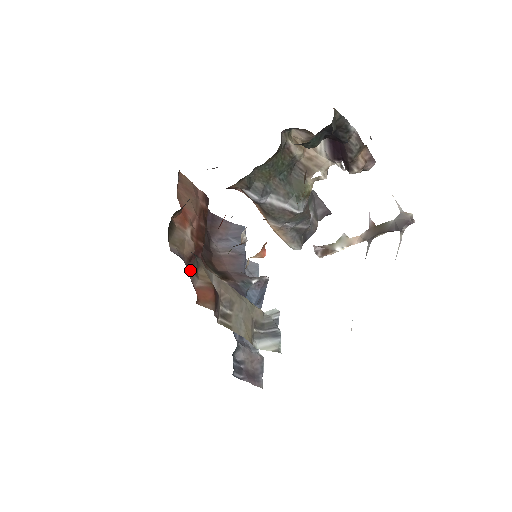
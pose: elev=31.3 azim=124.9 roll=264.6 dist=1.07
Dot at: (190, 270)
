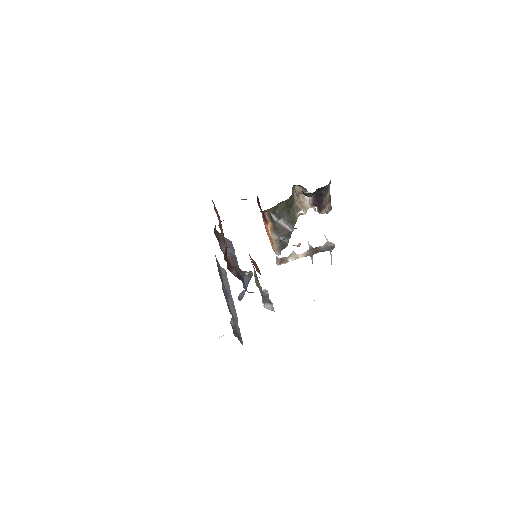
Dot at: occluded
